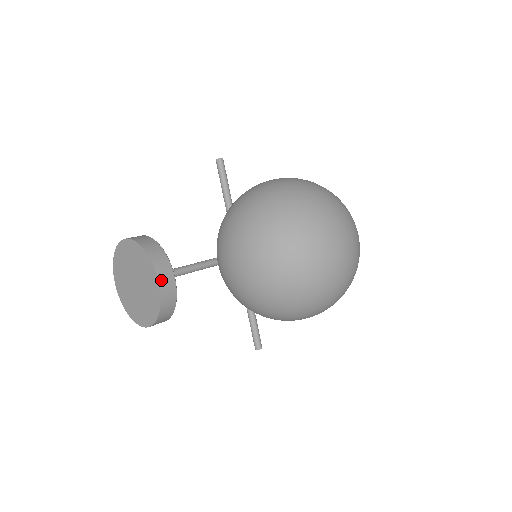
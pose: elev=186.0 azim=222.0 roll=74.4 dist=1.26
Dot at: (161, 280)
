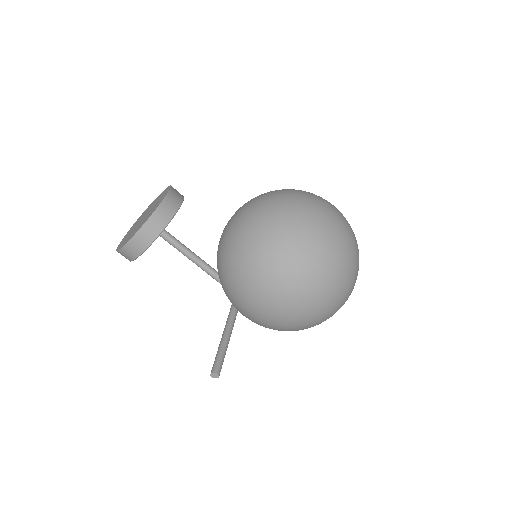
Dot at: (170, 195)
